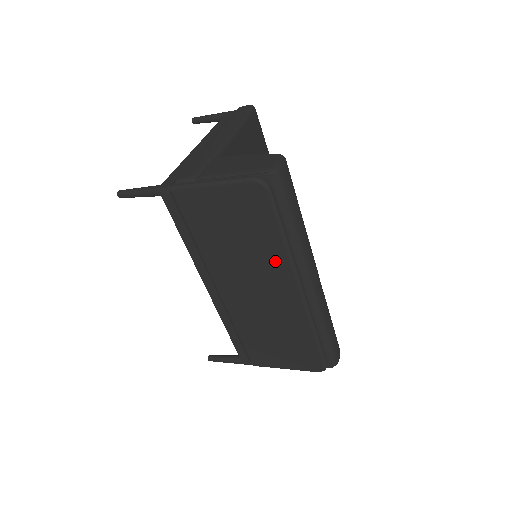
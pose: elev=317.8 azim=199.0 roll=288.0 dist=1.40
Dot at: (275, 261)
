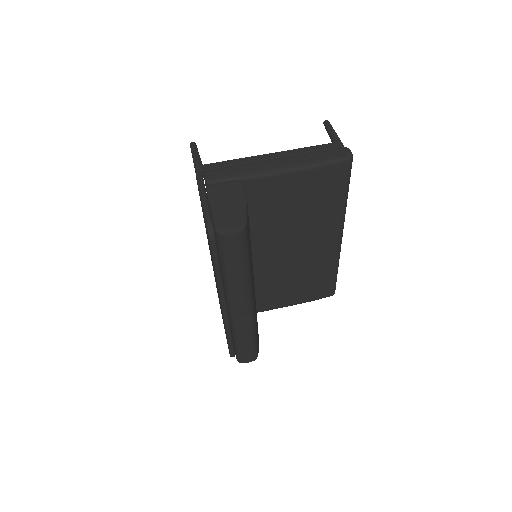
Dot at: occluded
